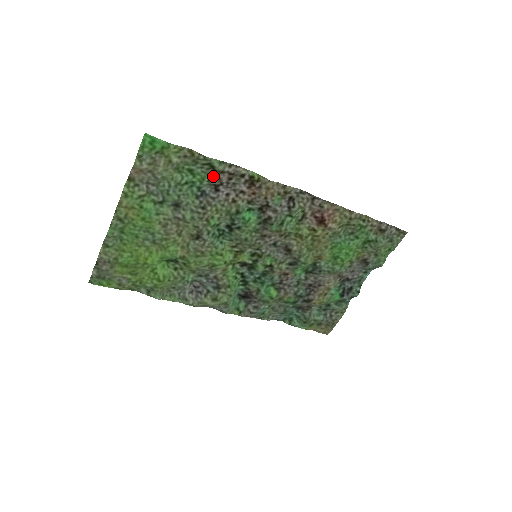
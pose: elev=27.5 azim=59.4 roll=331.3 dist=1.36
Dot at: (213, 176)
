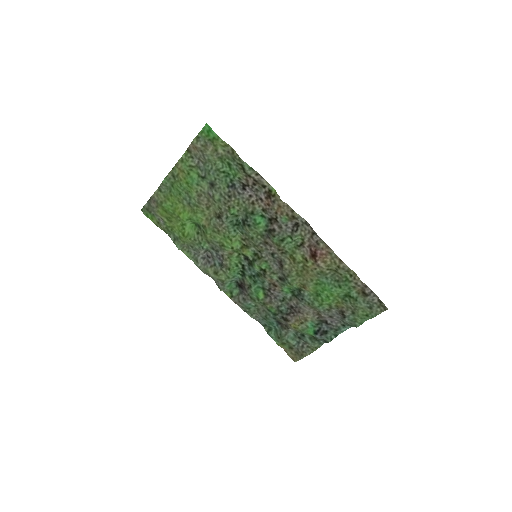
Dot at: (243, 176)
